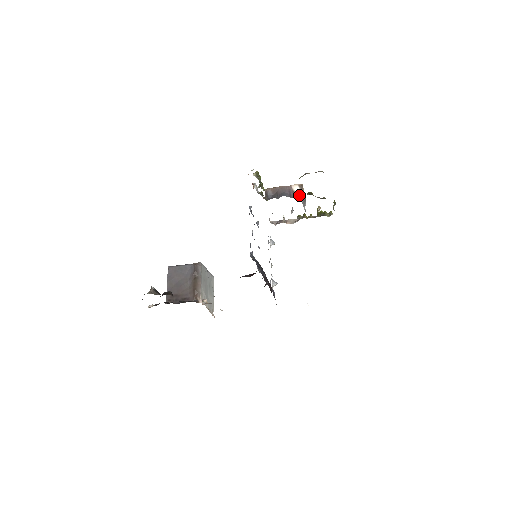
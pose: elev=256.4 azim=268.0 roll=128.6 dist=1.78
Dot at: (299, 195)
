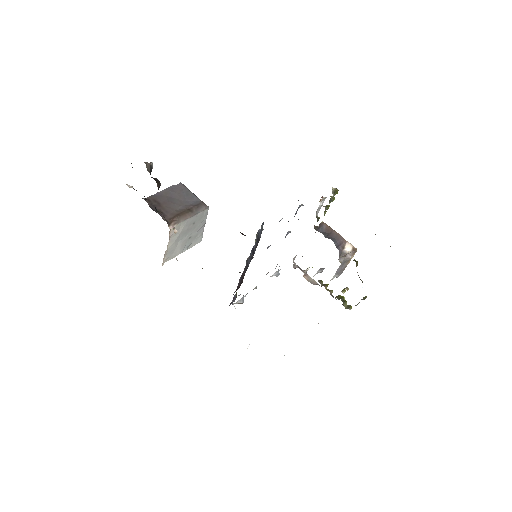
Dot at: (344, 256)
